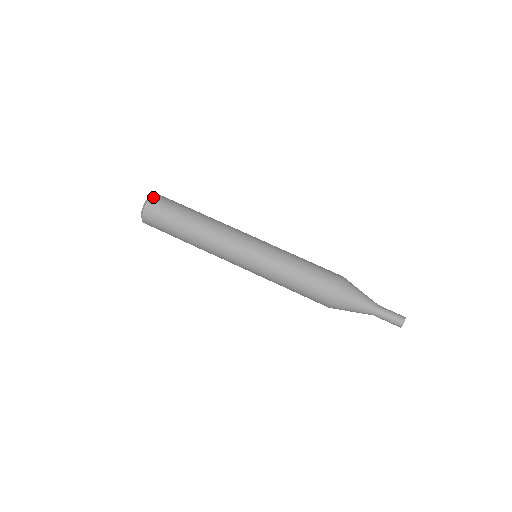
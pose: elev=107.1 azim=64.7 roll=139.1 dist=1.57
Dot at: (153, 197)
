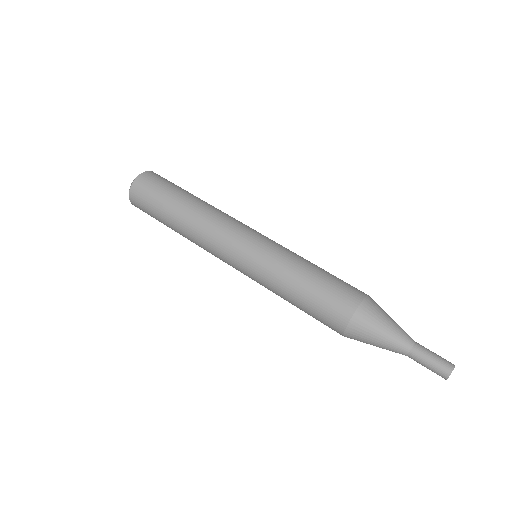
Dot at: occluded
